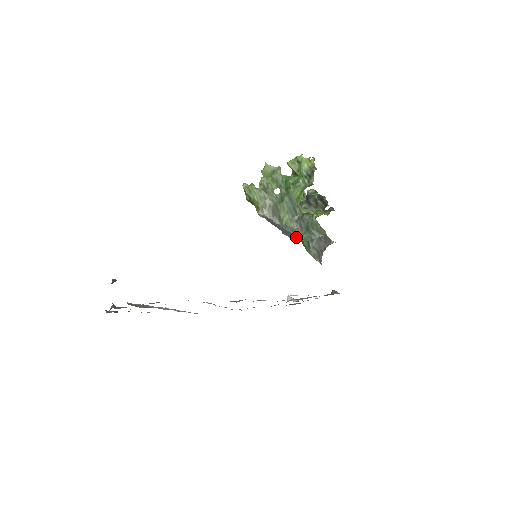
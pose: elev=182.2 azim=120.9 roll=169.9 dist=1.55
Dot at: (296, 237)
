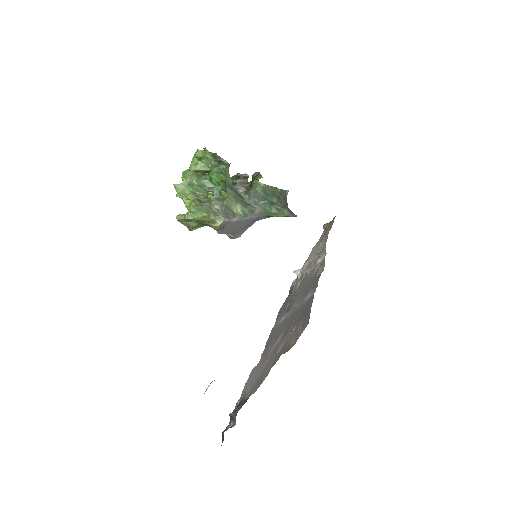
Dot at: (250, 225)
